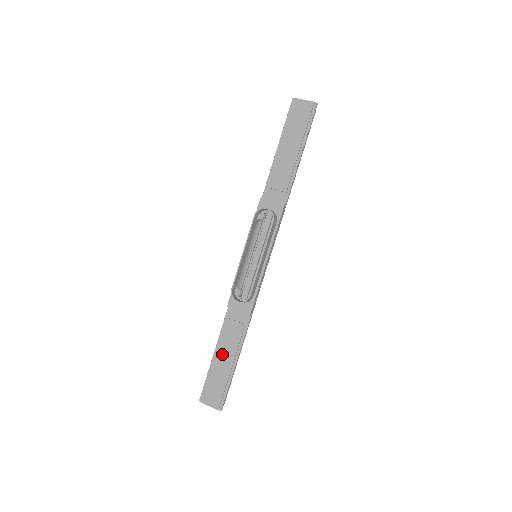
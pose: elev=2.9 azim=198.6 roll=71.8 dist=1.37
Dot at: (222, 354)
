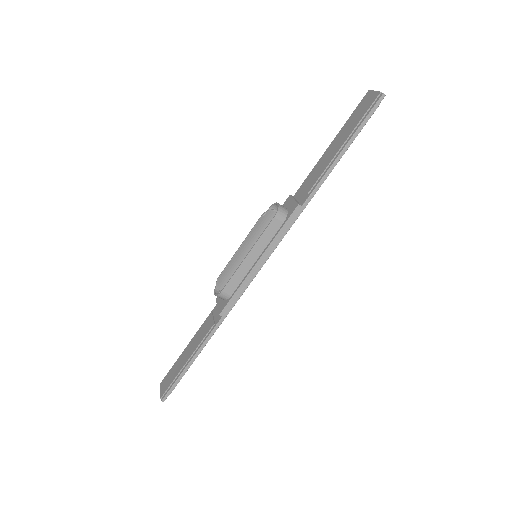
Dot at: (191, 345)
